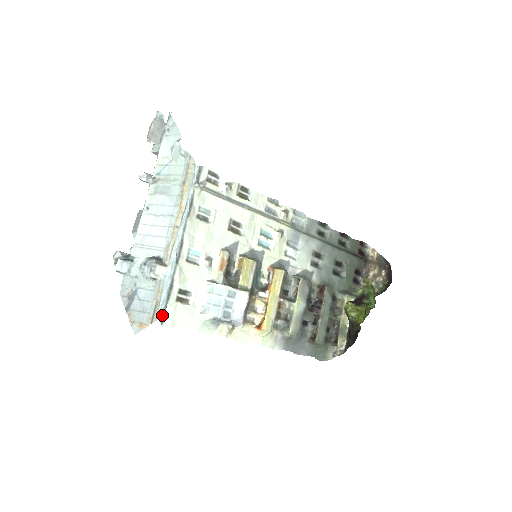
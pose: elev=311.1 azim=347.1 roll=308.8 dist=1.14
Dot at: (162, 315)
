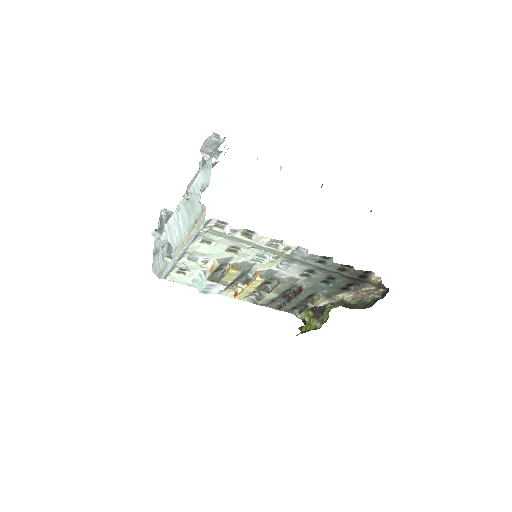
Dot at: (165, 277)
